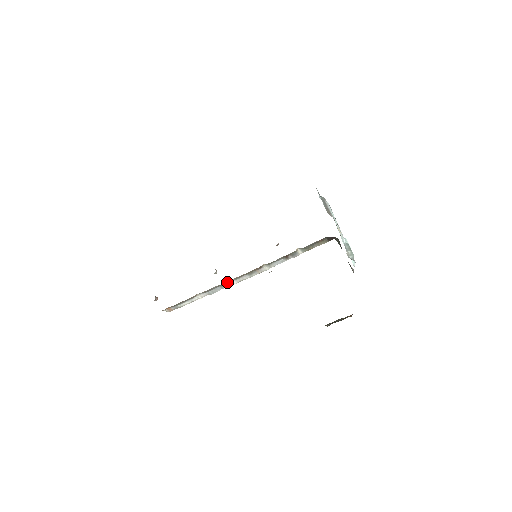
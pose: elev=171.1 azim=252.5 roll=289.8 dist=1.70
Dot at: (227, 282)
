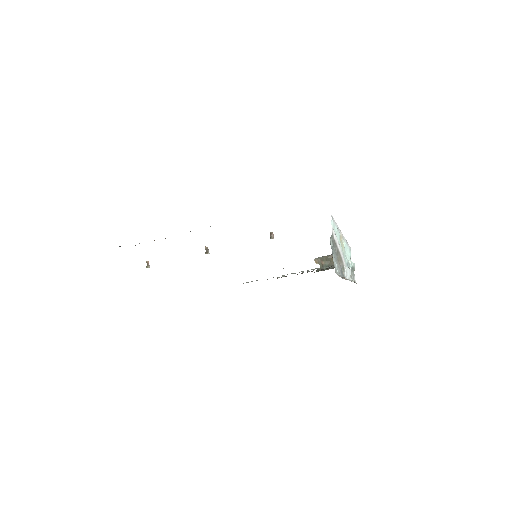
Dot at: occluded
